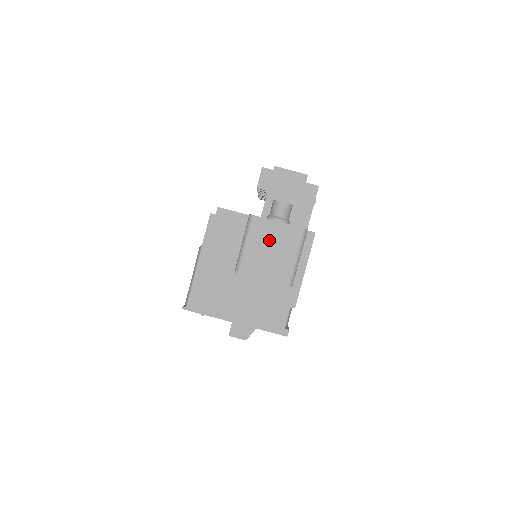
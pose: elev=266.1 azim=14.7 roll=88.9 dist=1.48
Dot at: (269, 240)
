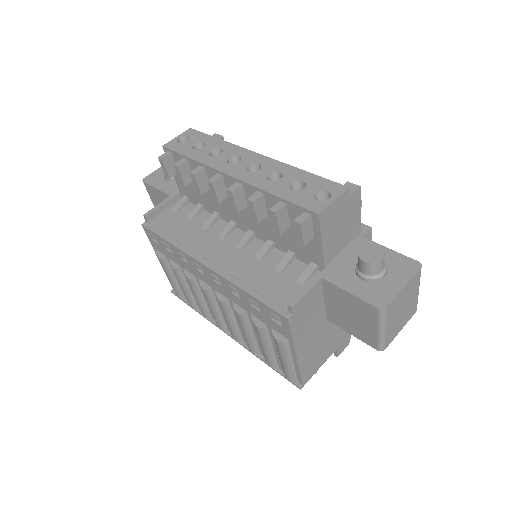
Dot at: (400, 306)
